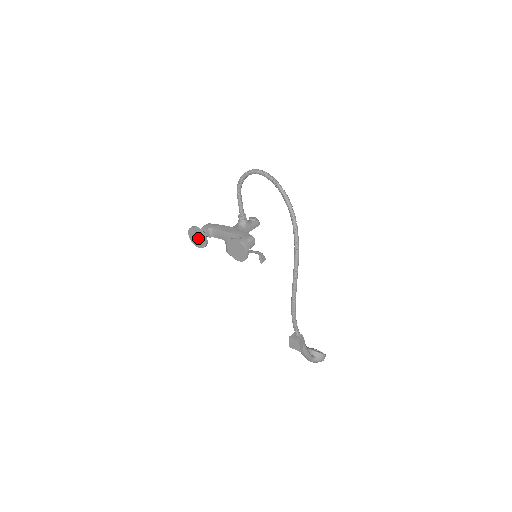
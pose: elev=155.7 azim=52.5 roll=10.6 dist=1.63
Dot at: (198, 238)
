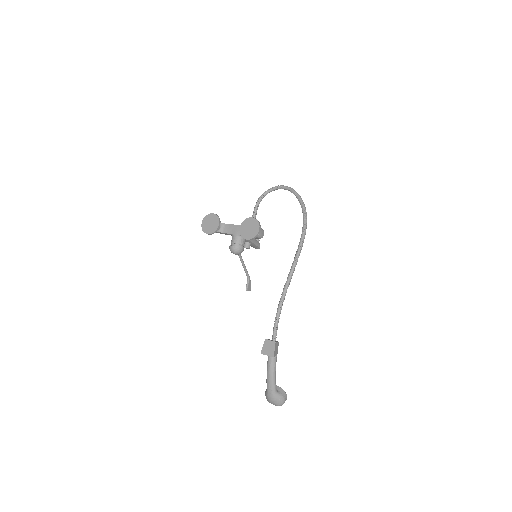
Dot at: (211, 223)
